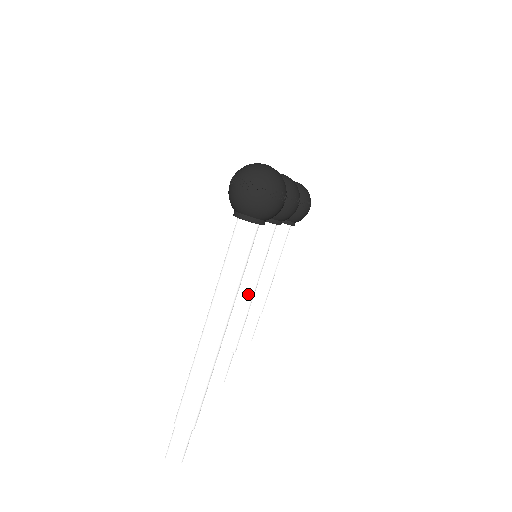
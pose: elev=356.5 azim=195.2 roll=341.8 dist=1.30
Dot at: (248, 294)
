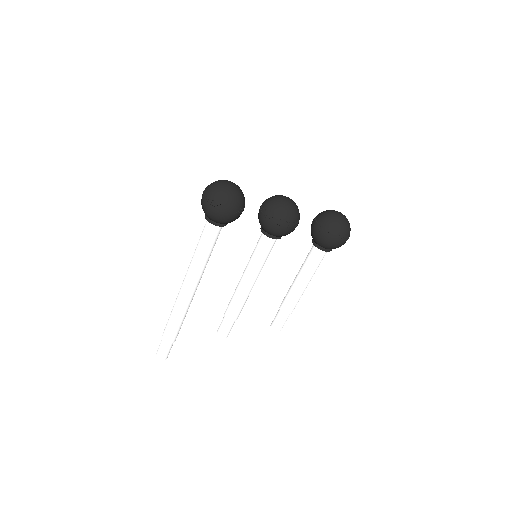
Dot at: (243, 282)
